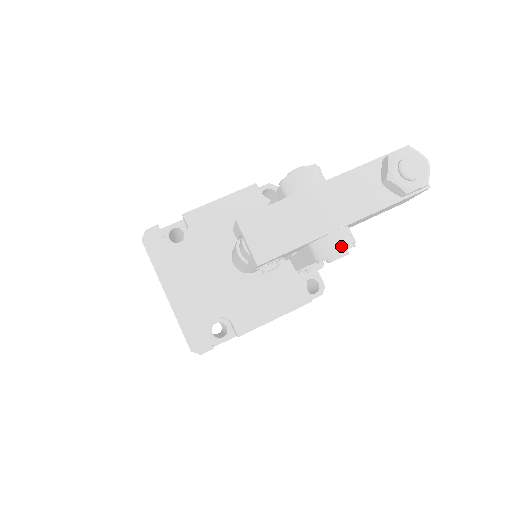
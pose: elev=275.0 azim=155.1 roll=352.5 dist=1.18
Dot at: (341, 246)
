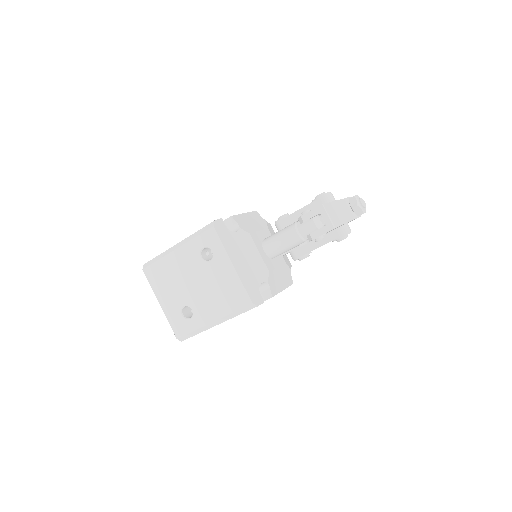
Dot at: occluded
